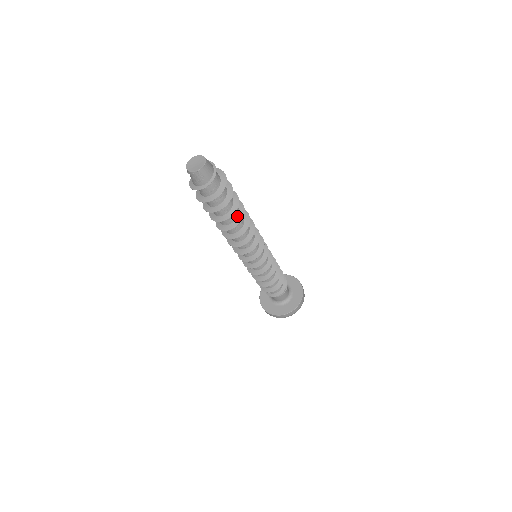
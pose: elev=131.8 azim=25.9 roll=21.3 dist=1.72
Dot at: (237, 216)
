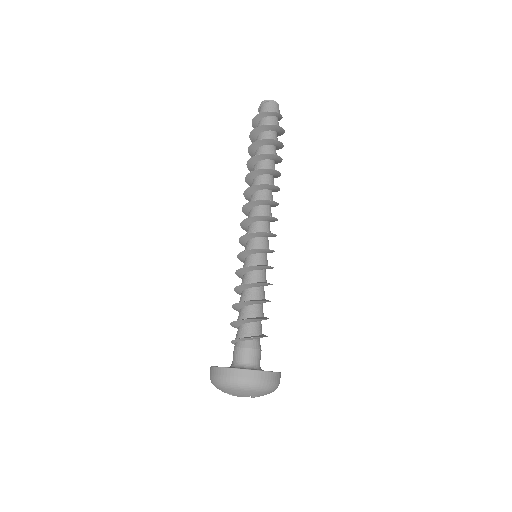
Dot at: occluded
